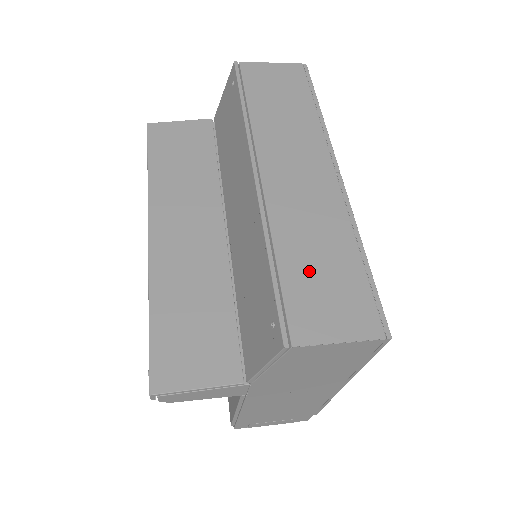
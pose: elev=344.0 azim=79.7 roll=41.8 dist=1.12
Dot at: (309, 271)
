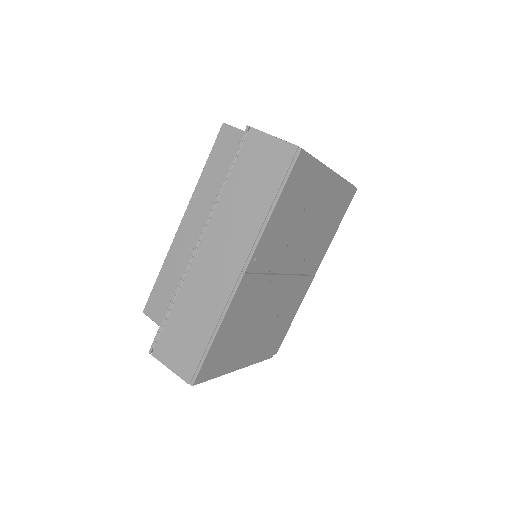
Dot at: (181, 325)
